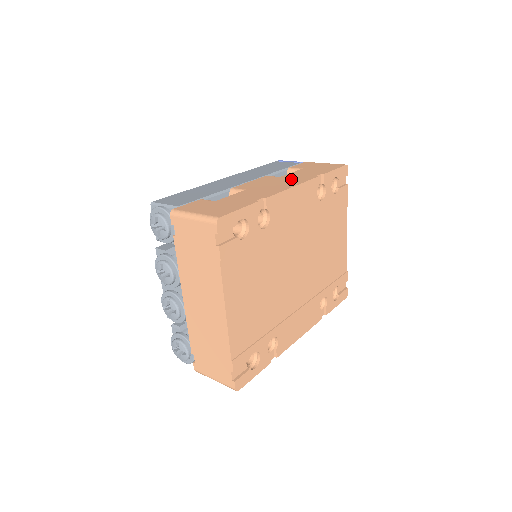
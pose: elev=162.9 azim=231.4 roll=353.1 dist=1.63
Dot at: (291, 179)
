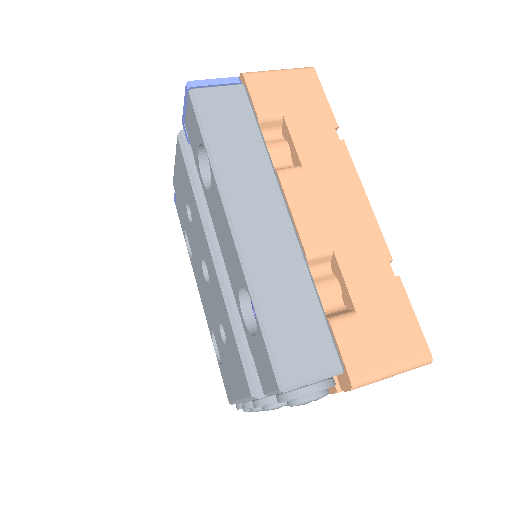
Dot at: (330, 171)
